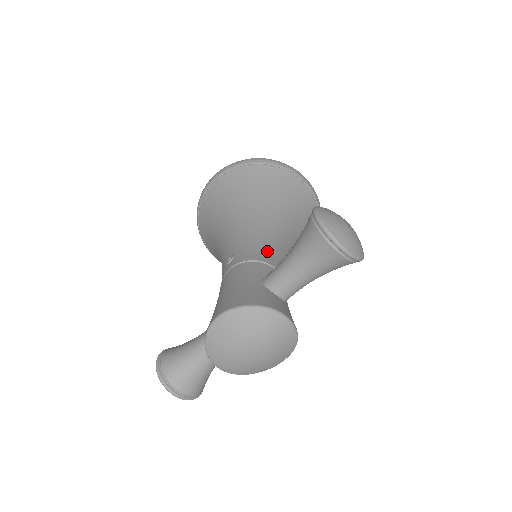
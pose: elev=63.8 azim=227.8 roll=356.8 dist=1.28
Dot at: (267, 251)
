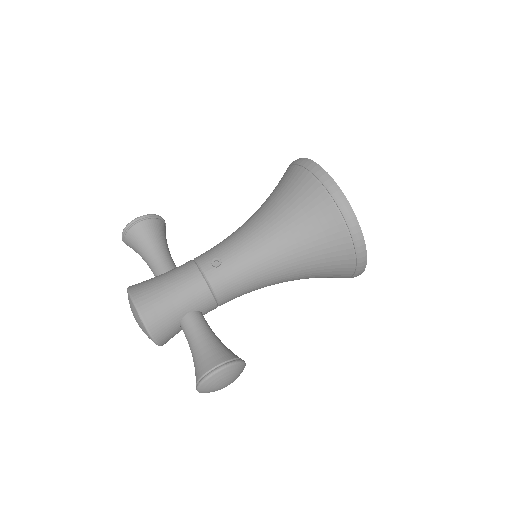
Dot at: (234, 290)
